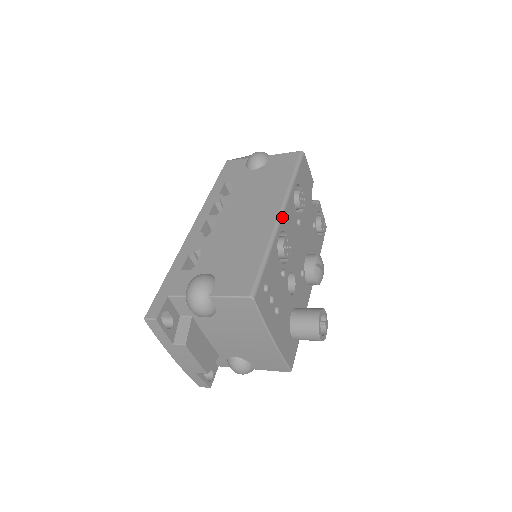
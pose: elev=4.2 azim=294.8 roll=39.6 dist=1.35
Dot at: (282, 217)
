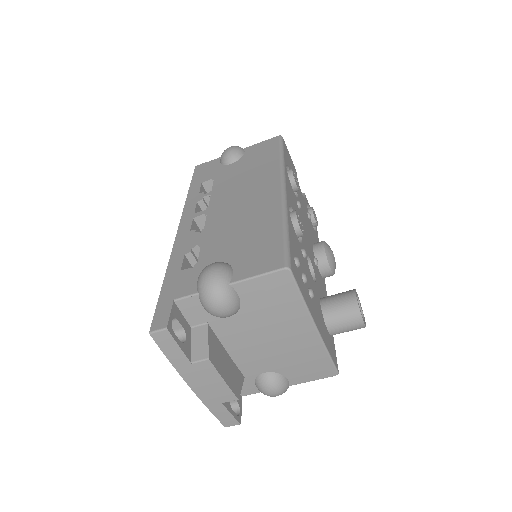
Dot at: (286, 191)
